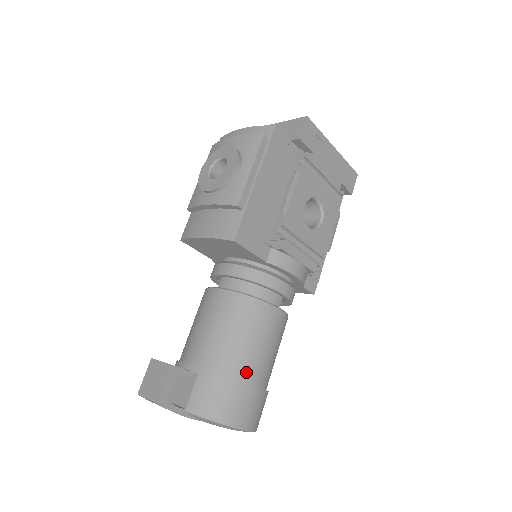
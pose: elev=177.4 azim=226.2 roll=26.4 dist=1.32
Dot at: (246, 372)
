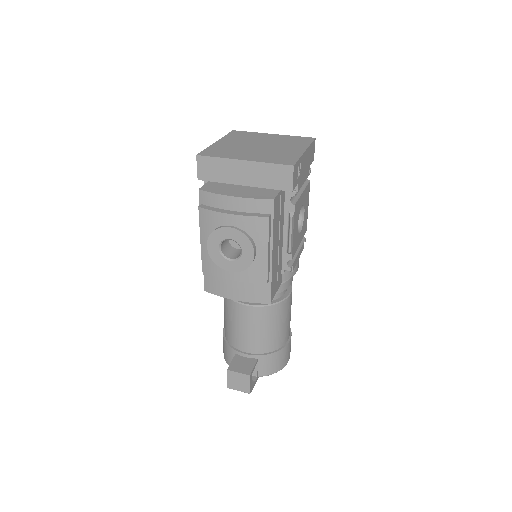
Dot at: (284, 340)
